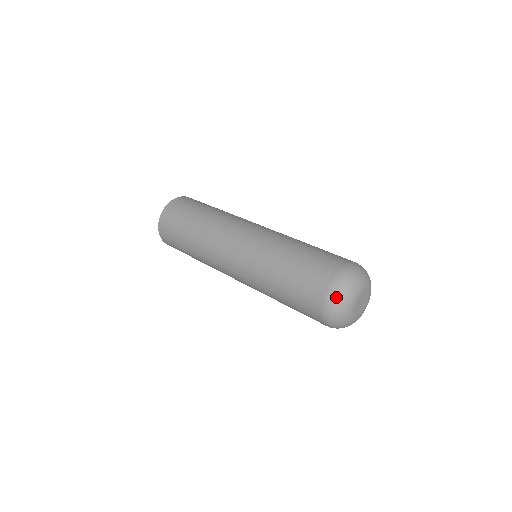
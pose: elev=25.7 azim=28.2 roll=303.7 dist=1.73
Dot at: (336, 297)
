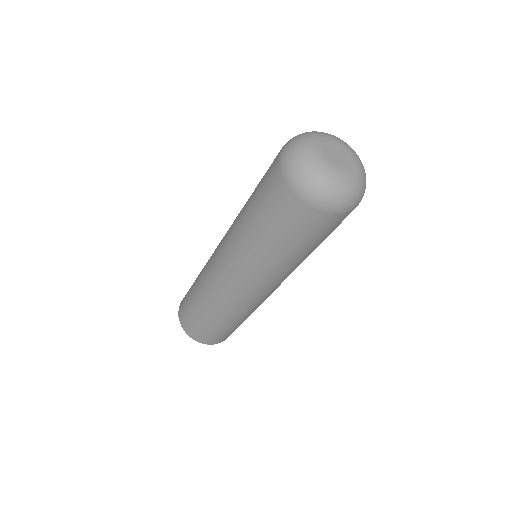
Dot at: (289, 158)
